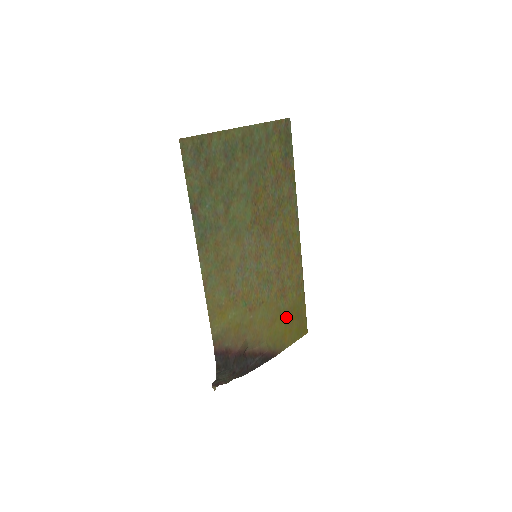
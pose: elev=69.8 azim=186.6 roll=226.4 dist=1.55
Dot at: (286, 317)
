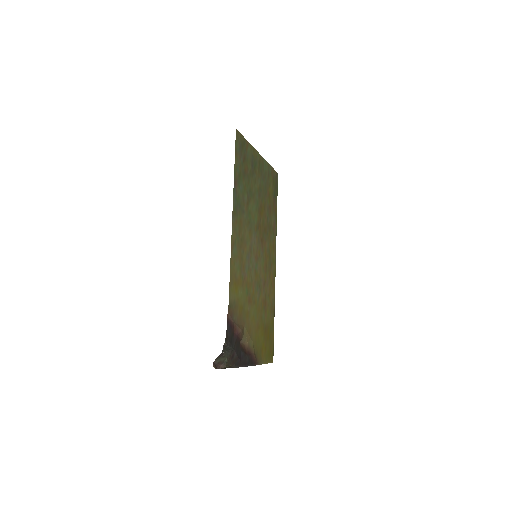
Dot at: (264, 332)
